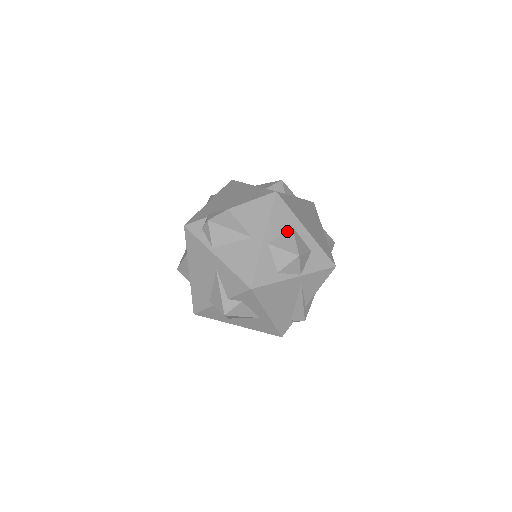
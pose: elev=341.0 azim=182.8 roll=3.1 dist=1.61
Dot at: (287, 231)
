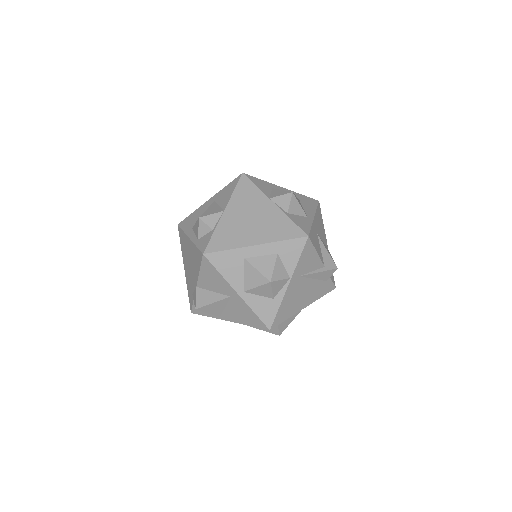
Dot at: (244, 267)
